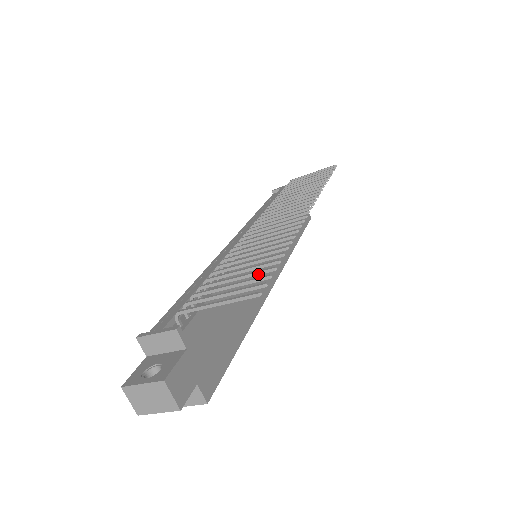
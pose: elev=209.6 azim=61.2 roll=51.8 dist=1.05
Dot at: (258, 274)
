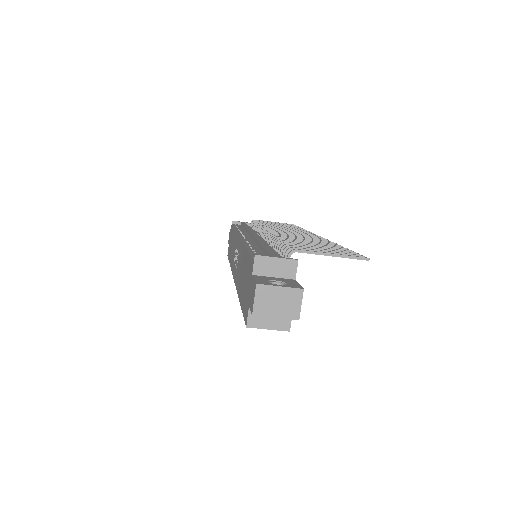
Dot at: occluded
